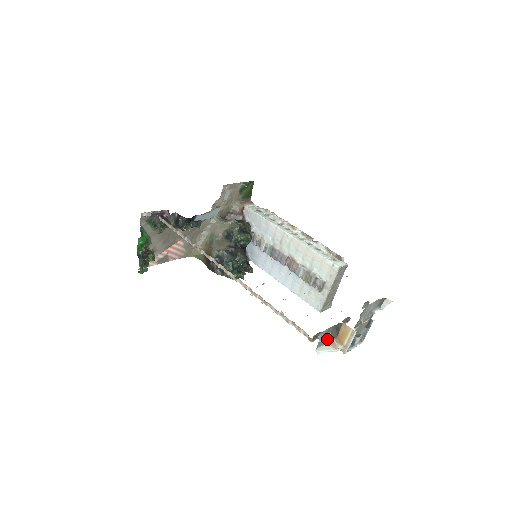
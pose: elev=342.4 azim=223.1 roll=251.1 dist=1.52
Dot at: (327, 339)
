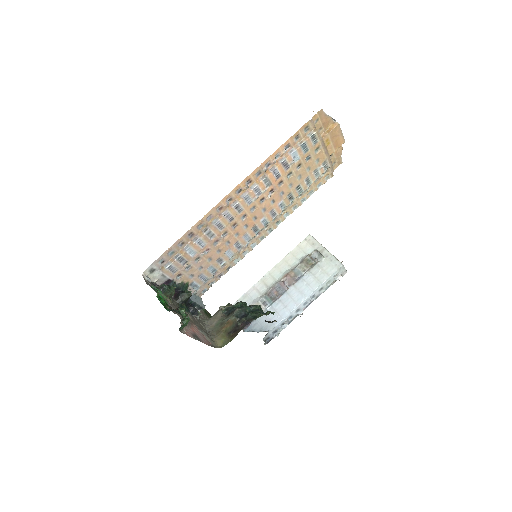
Dot at: occluded
